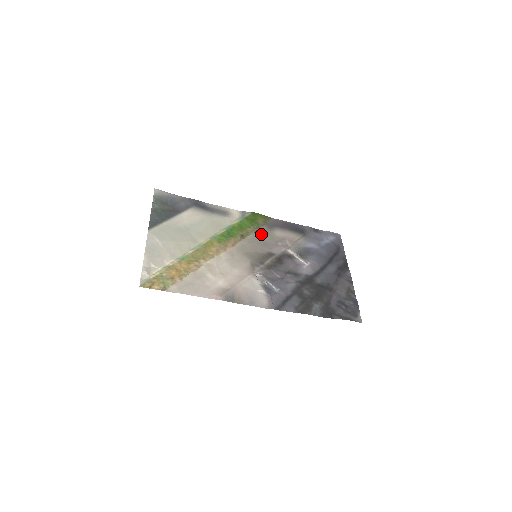
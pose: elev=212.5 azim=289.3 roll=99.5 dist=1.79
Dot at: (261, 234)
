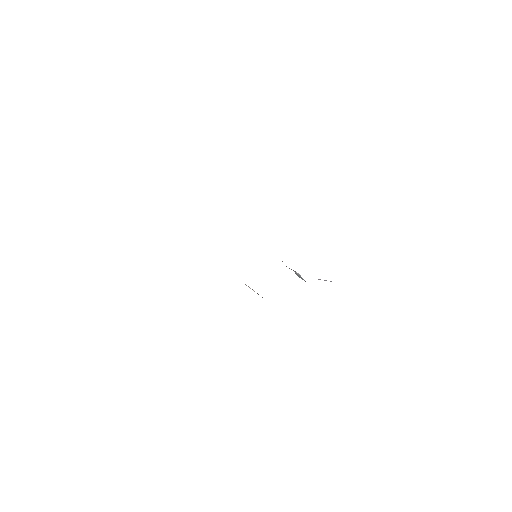
Dot at: occluded
